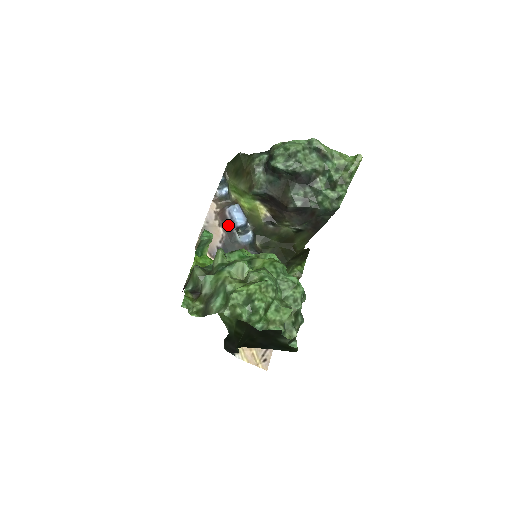
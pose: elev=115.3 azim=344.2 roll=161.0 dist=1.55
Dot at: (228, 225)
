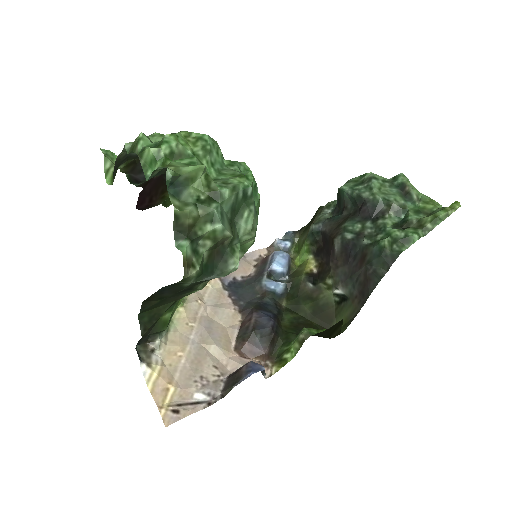
Dot at: (263, 267)
